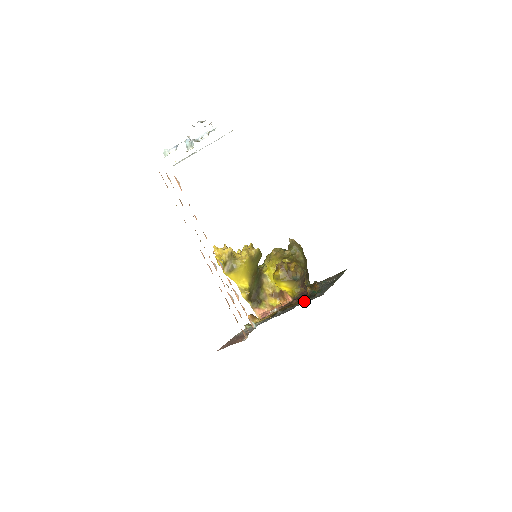
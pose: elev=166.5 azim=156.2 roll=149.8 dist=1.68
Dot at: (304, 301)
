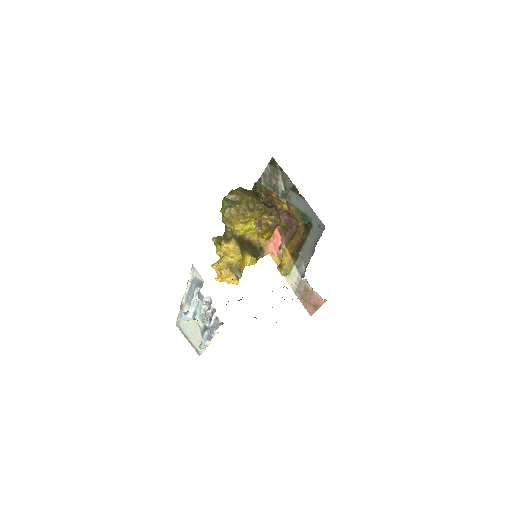
Dot at: (309, 235)
